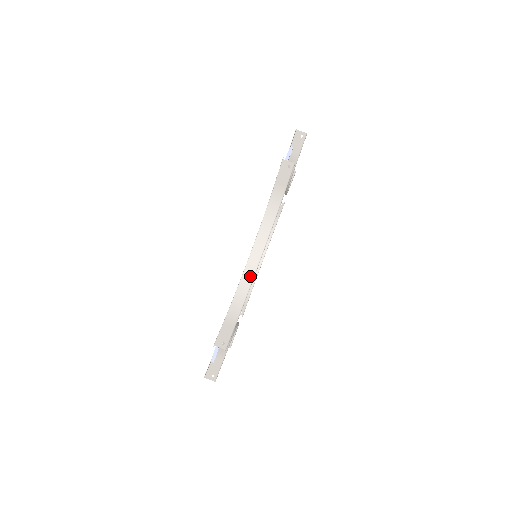
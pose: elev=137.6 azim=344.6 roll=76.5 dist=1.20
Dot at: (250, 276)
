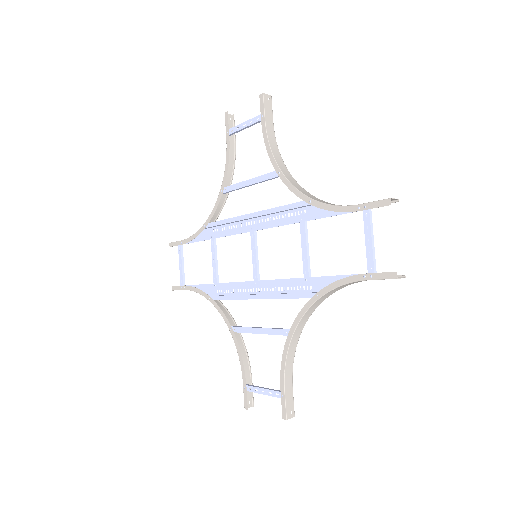
Dot at: (314, 197)
